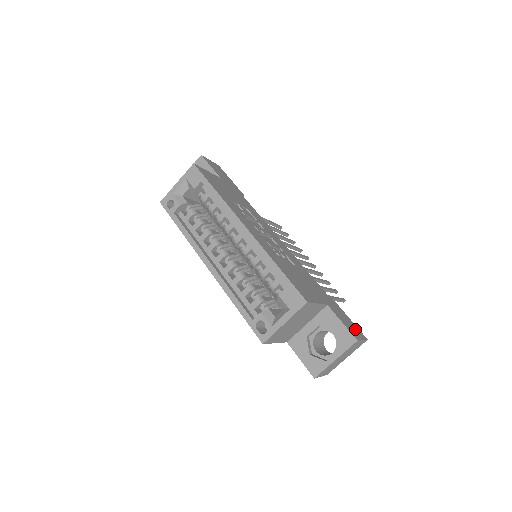
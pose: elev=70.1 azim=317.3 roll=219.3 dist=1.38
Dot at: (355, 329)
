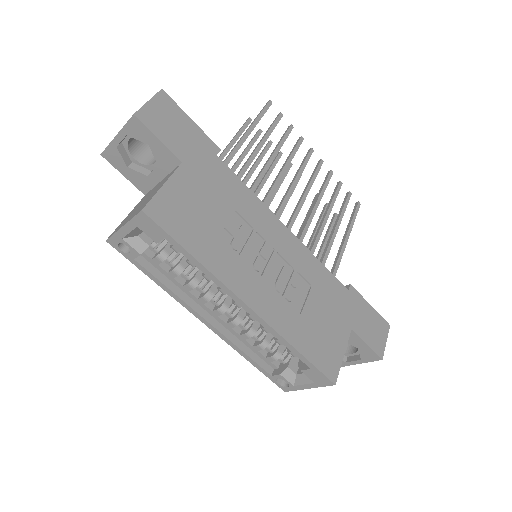
Dot at: (379, 328)
